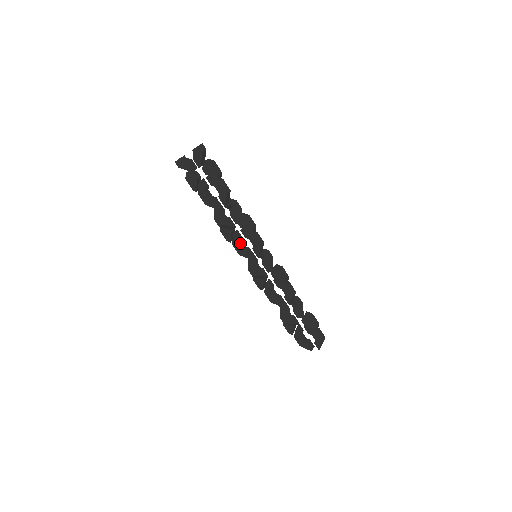
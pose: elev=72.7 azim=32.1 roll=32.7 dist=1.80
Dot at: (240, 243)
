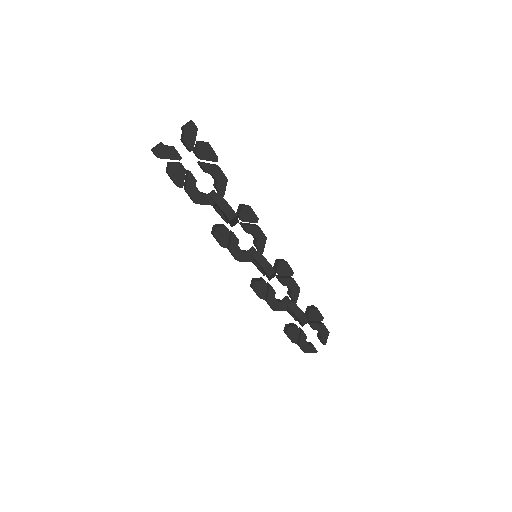
Dot at: (237, 245)
